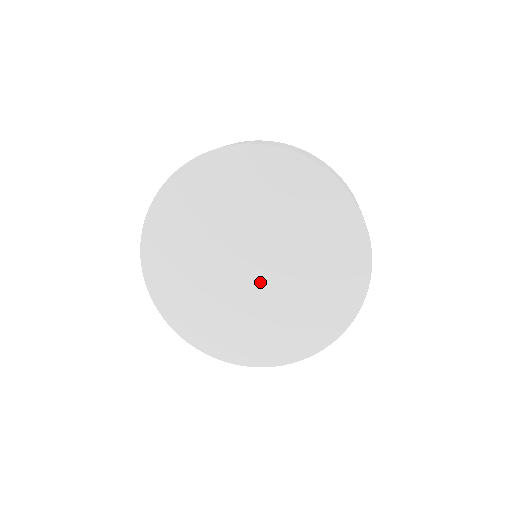
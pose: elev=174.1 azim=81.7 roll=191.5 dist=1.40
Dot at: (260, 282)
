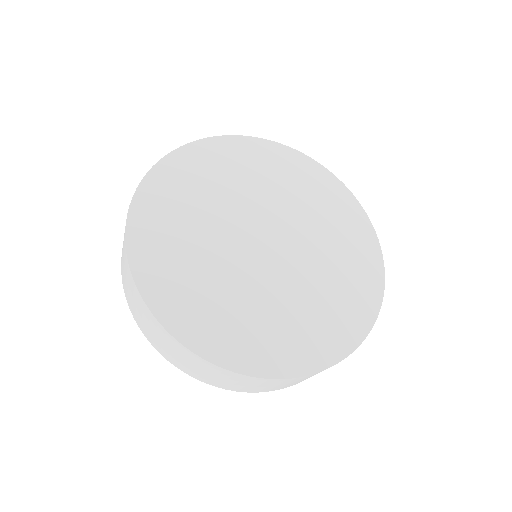
Dot at: (276, 262)
